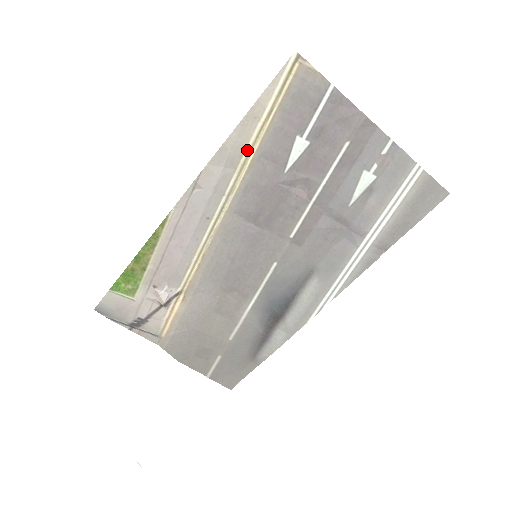
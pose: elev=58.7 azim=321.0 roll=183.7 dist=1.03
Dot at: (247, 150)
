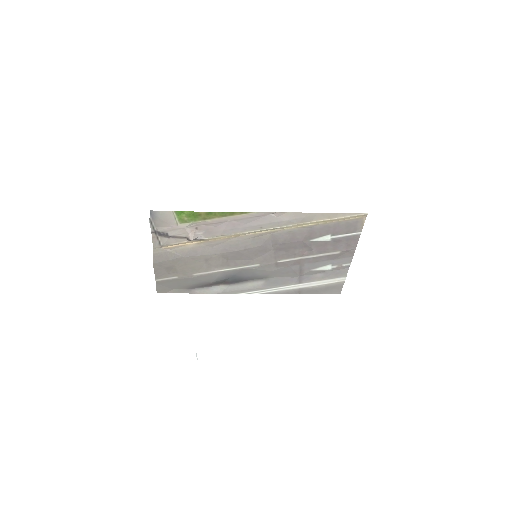
Dot at: (311, 222)
